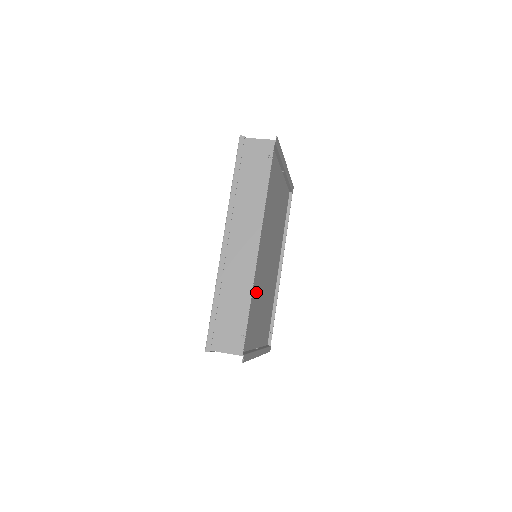
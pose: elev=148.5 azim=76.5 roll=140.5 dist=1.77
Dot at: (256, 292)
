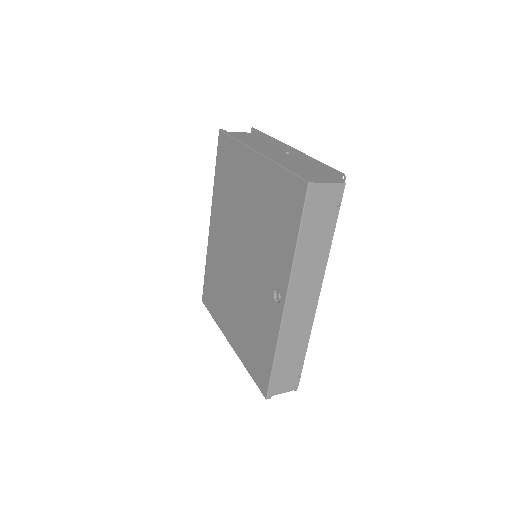
Dot at: occluded
